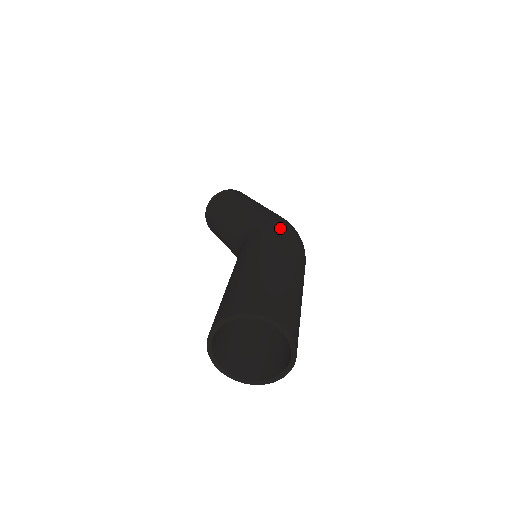
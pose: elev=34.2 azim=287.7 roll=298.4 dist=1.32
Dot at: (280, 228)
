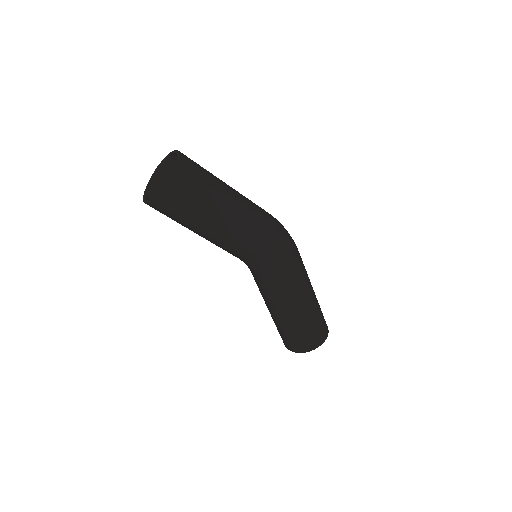
Dot at: occluded
